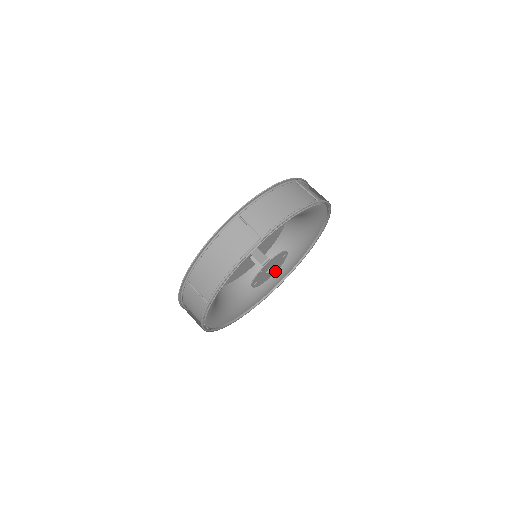
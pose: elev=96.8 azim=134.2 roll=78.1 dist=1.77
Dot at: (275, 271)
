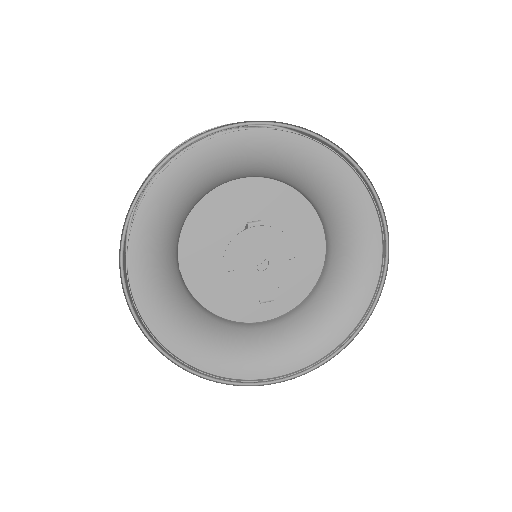
Dot at: (273, 293)
